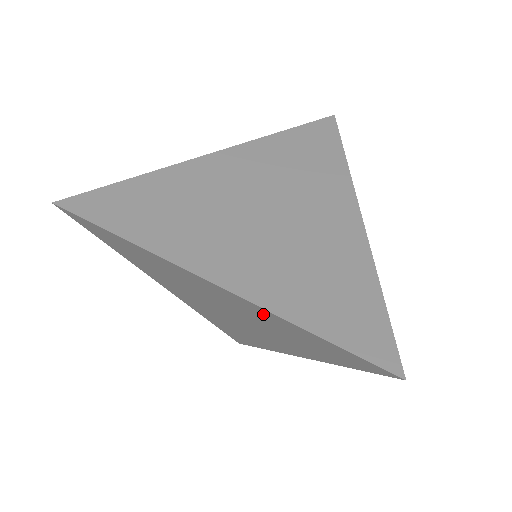
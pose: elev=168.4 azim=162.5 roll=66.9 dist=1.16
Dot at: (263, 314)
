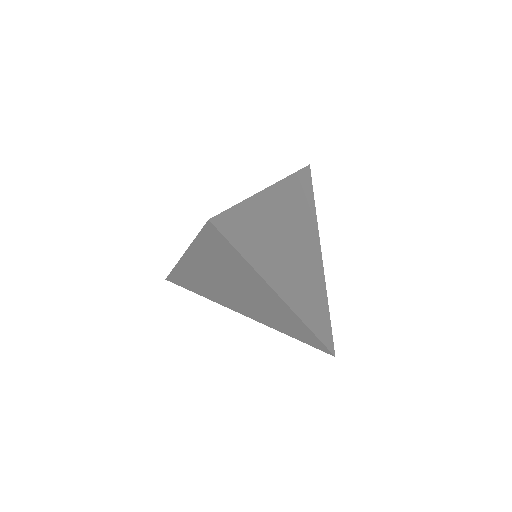
Dot at: (288, 315)
